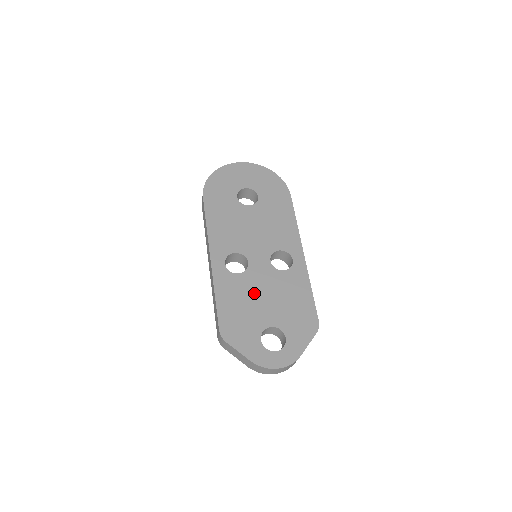
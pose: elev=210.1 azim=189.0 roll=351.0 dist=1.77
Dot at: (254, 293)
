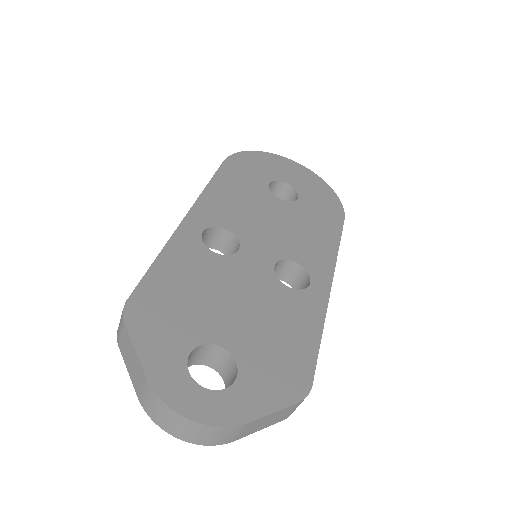
Dot at: (223, 287)
